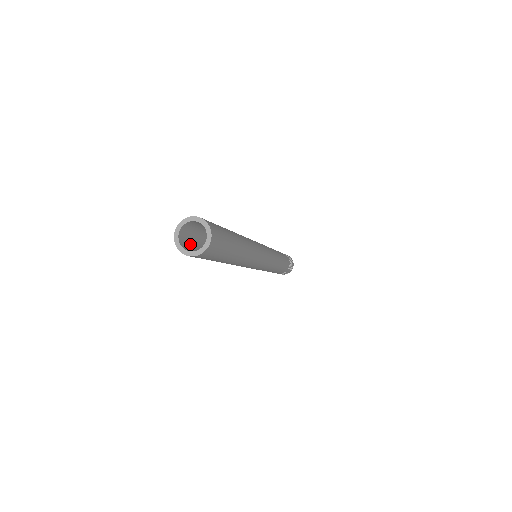
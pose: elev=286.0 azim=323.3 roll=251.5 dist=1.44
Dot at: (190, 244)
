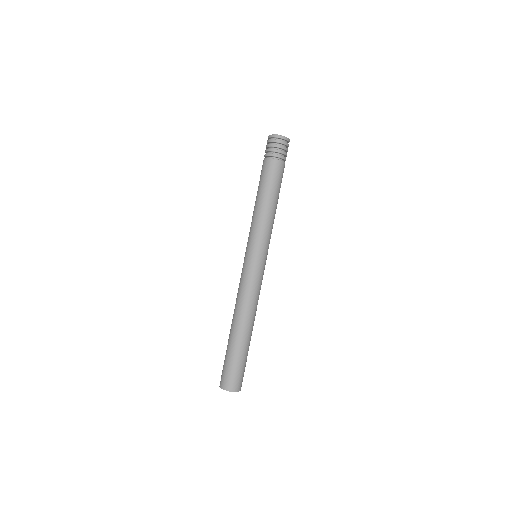
Dot at: occluded
